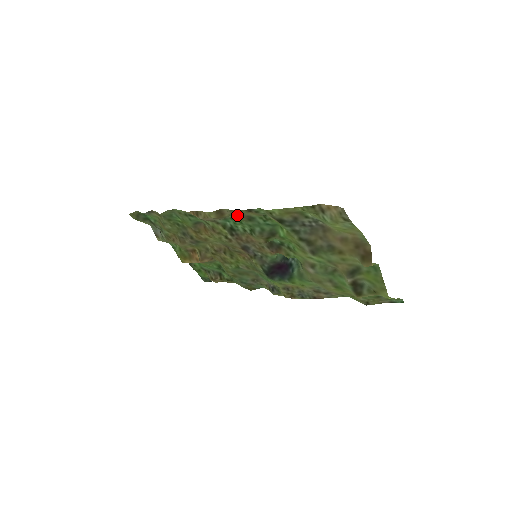
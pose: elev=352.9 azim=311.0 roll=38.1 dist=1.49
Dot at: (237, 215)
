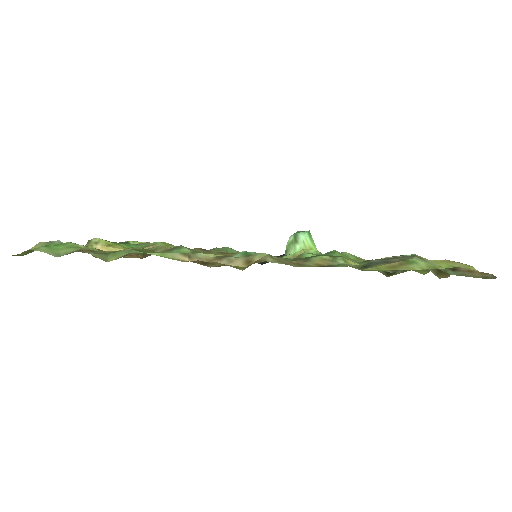
Dot at: (287, 262)
